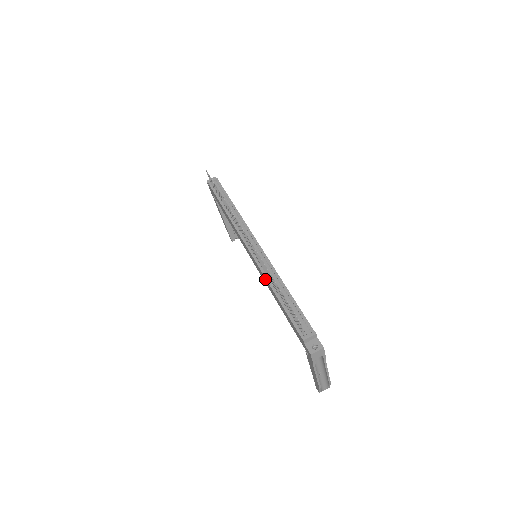
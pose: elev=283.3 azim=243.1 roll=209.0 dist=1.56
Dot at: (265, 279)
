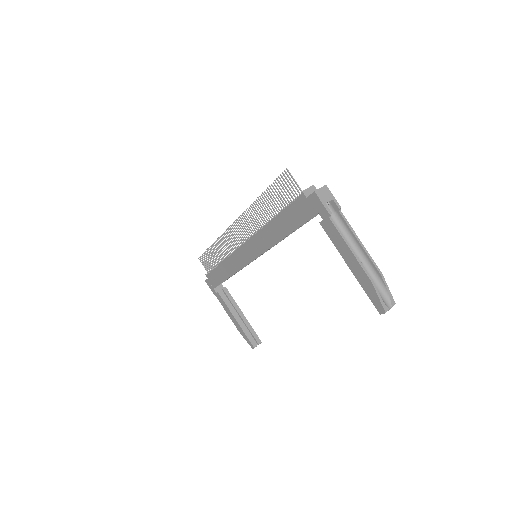
Dot at: (262, 234)
